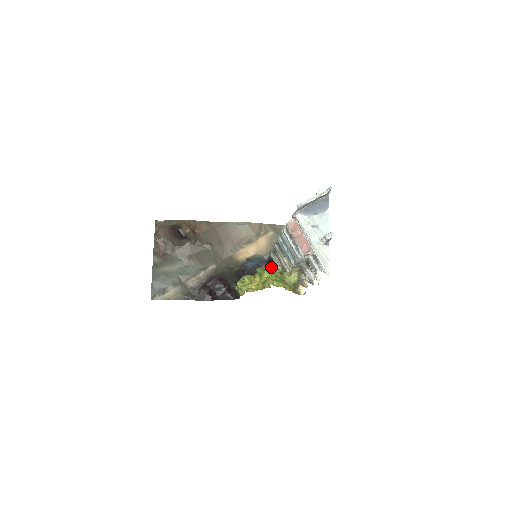
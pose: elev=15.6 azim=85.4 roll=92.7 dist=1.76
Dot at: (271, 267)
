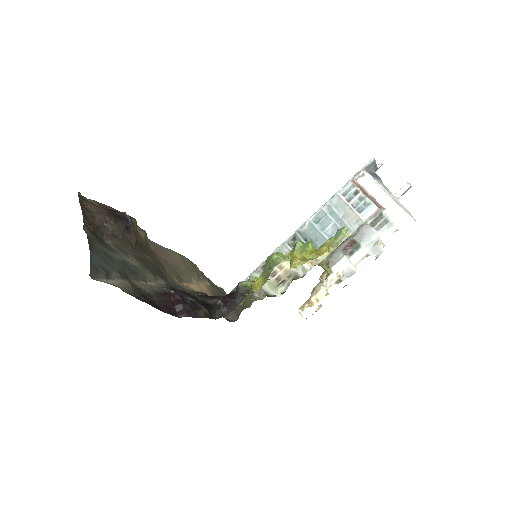
Dot at: occluded
